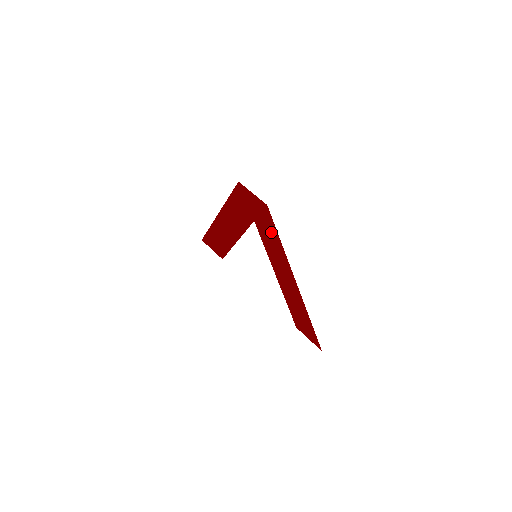
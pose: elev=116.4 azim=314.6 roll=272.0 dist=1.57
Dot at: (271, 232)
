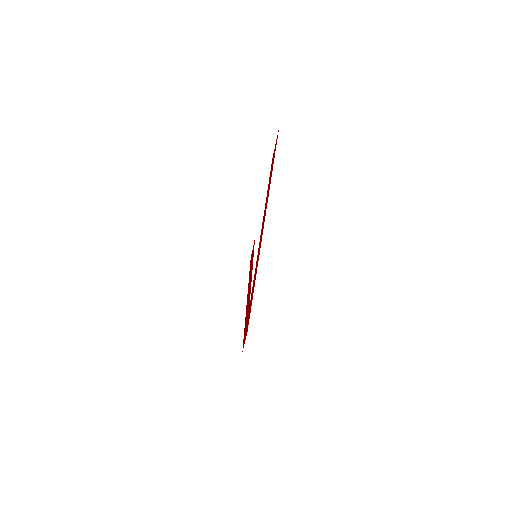
Dot at: occluded
